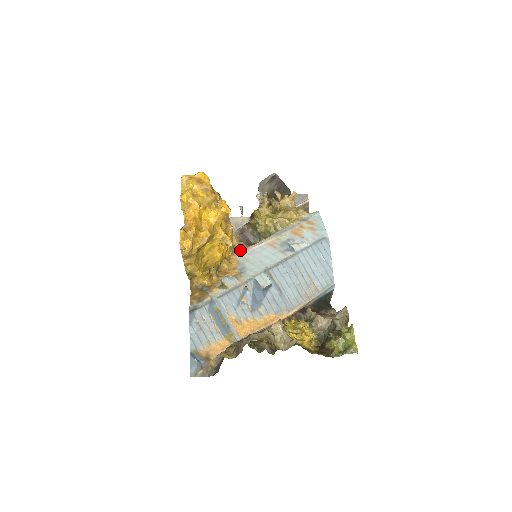
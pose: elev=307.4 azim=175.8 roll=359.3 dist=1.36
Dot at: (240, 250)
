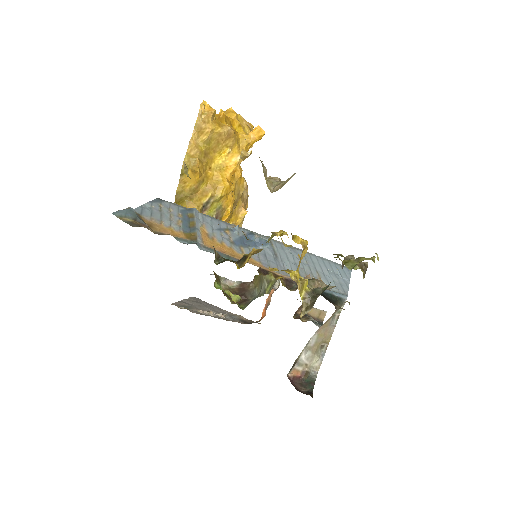
Dot at: occluded
